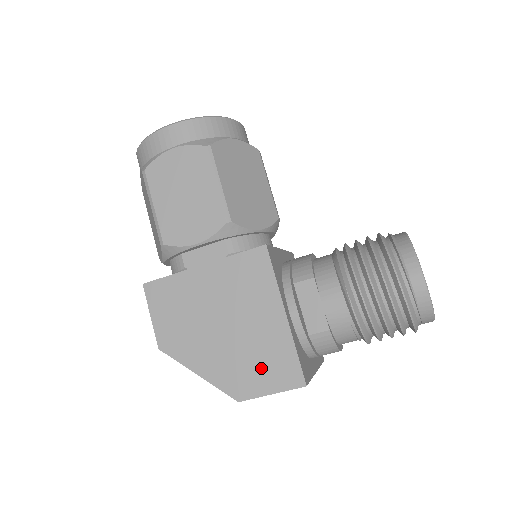
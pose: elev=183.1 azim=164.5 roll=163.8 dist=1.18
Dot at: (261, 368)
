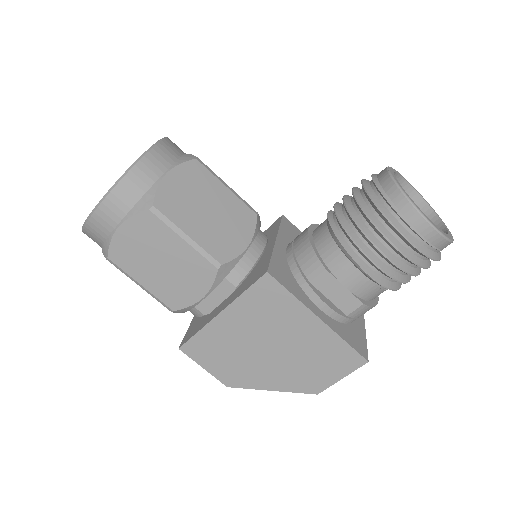
Dot at: (322, 365)
